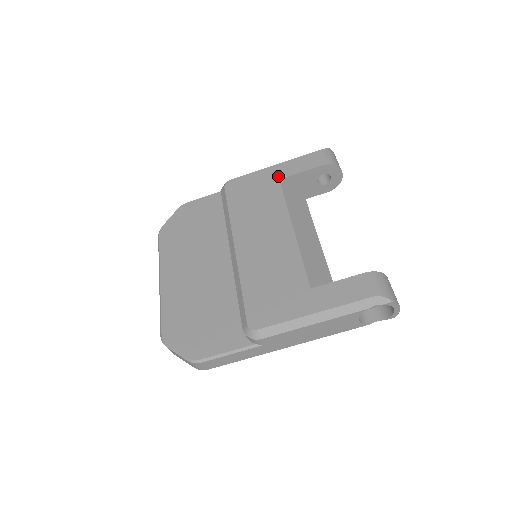
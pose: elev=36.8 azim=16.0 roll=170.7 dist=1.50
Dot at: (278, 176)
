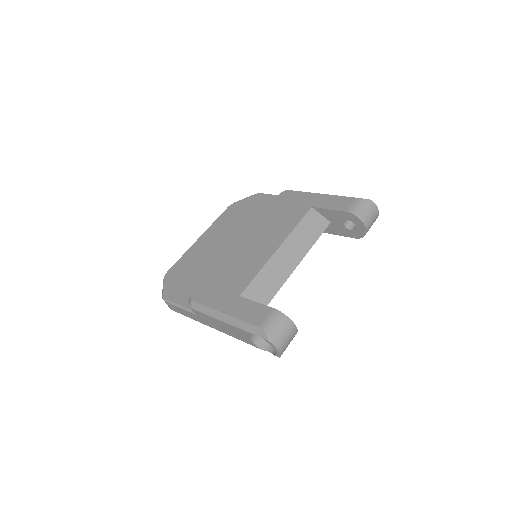
Dot at: (314, 204)
